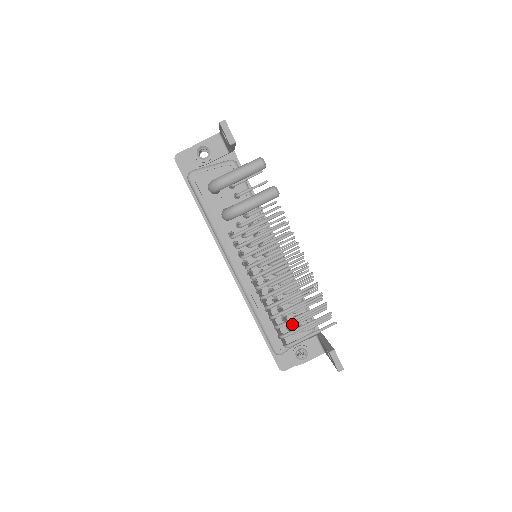
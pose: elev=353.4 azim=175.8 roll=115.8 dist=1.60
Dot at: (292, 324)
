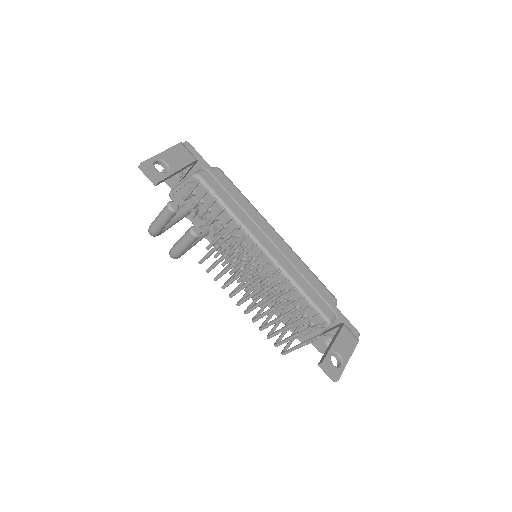
Dot at: occluded
